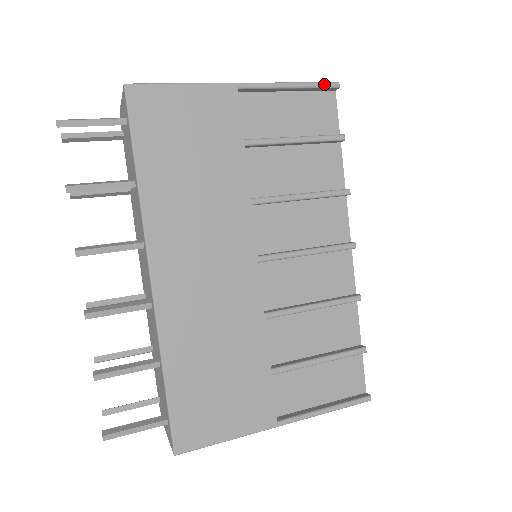
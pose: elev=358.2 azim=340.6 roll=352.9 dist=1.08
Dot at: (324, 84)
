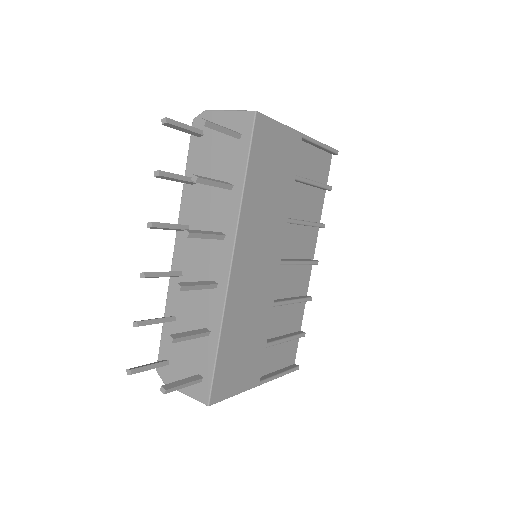
Dot at: (333, 150)
